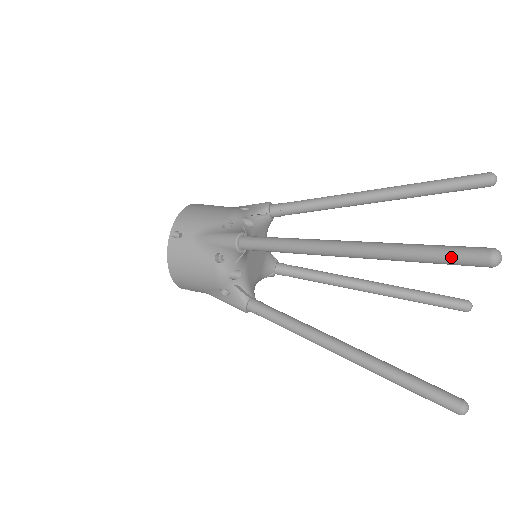
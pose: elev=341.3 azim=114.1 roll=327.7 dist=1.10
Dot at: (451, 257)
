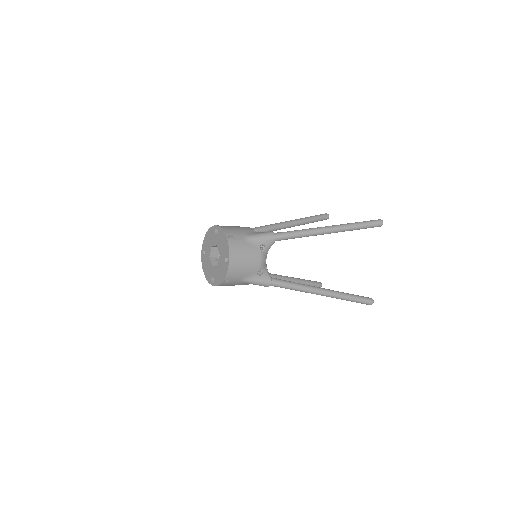
Dot at: (371, 224)
